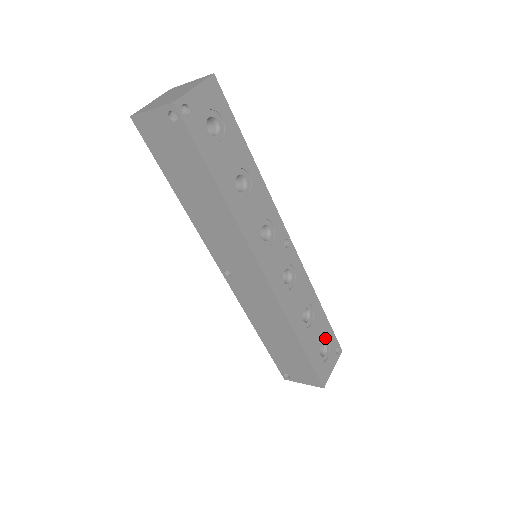
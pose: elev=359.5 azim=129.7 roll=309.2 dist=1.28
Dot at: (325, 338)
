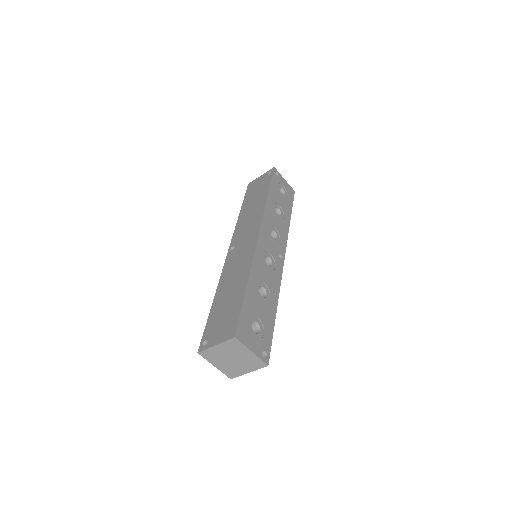
Dot at: (263, 328)
